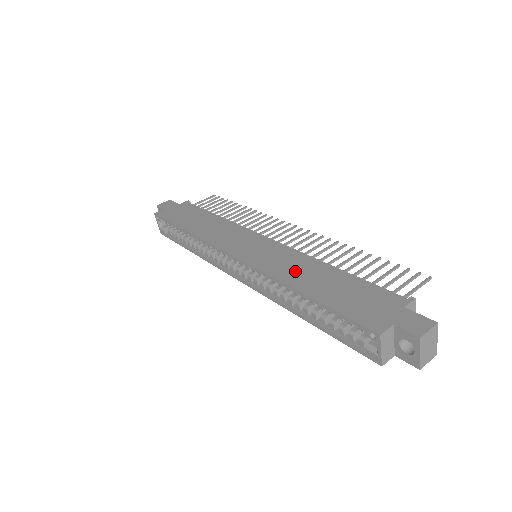
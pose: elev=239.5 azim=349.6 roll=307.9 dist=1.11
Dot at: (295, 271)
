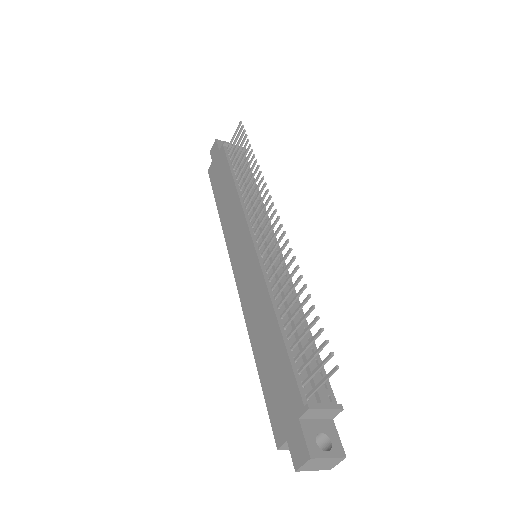
Dot at: (256, 317)
